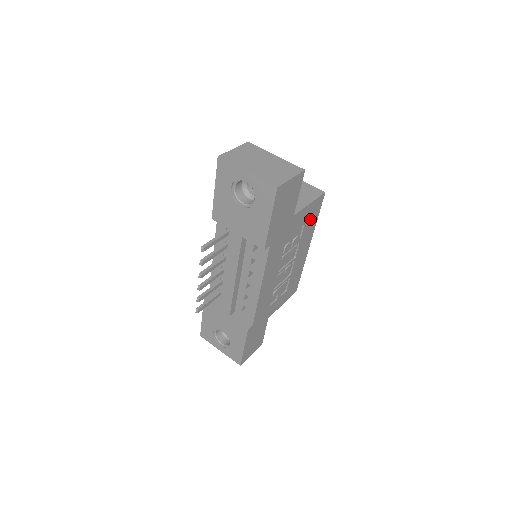
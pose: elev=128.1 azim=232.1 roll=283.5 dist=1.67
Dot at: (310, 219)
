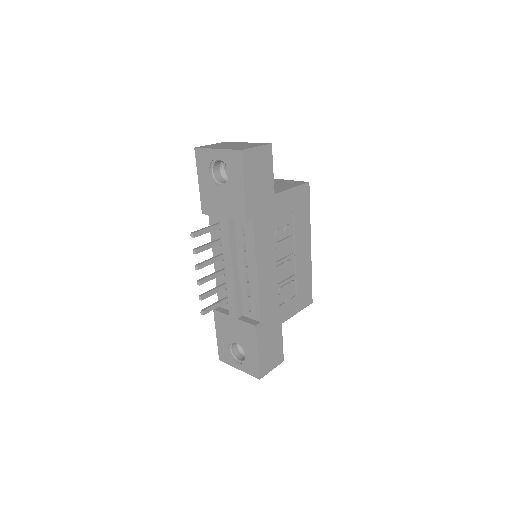
Dot at: (299, 209)
